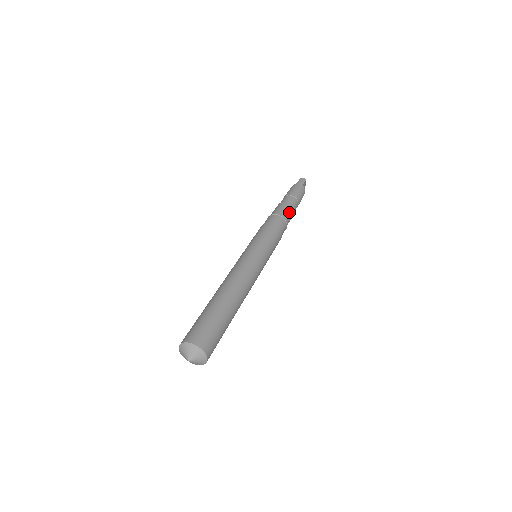
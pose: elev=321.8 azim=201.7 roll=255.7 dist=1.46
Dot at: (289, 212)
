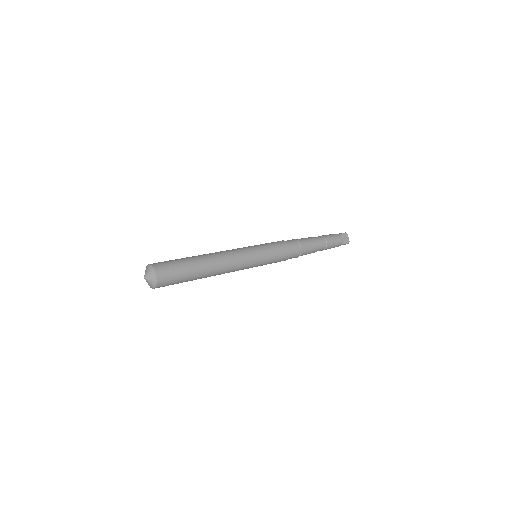
Dot at: (307, 240)
